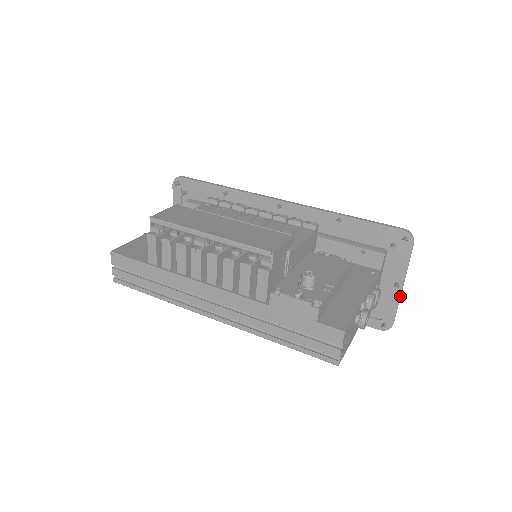
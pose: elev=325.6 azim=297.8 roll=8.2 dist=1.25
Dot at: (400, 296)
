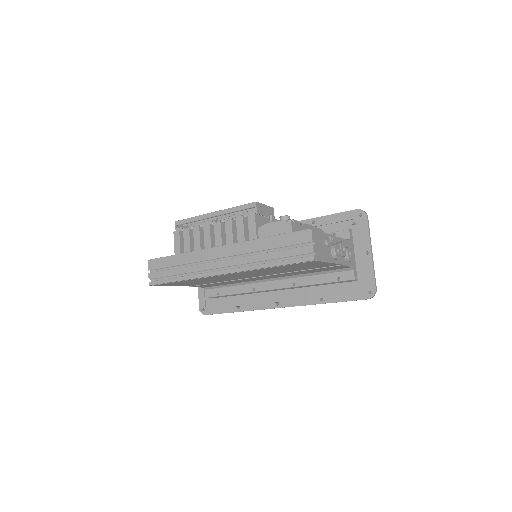
Dot at: (372, 261)
